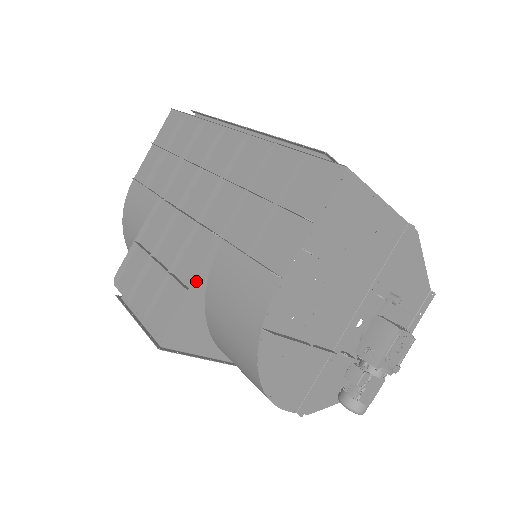
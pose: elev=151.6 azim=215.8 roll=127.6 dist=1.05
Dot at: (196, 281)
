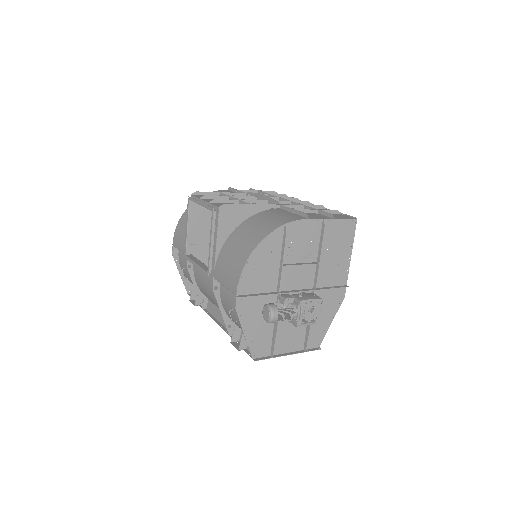
Dot at: (257, 206)
